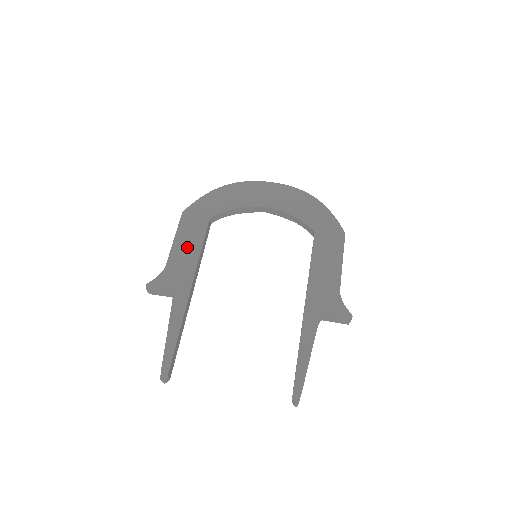
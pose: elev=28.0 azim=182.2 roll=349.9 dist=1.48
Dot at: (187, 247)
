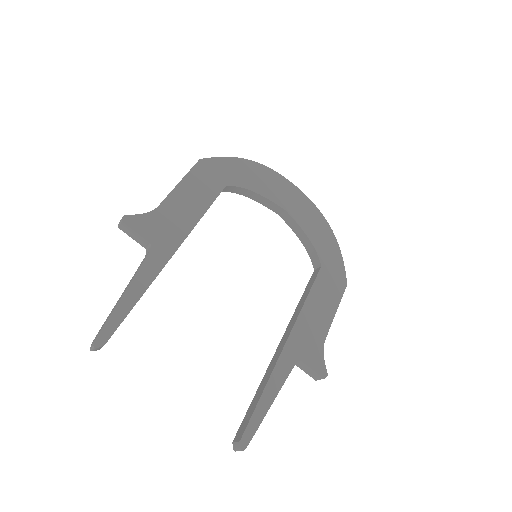
Dot at: (190, 201)
